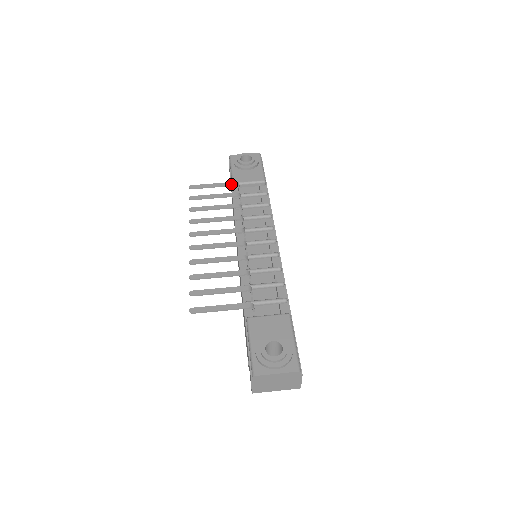
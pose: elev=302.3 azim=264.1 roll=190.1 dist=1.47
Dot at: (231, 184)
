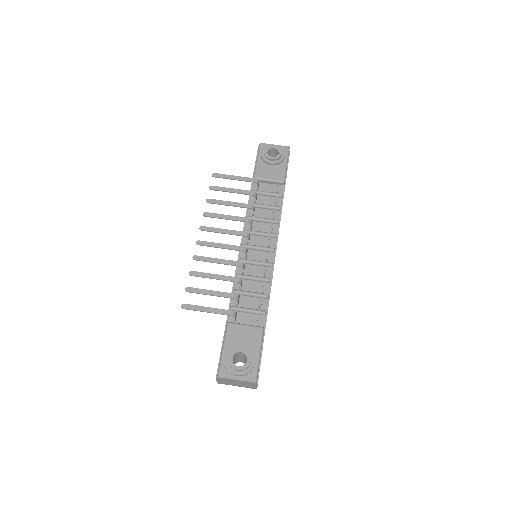
Dot at: (251, 180)
